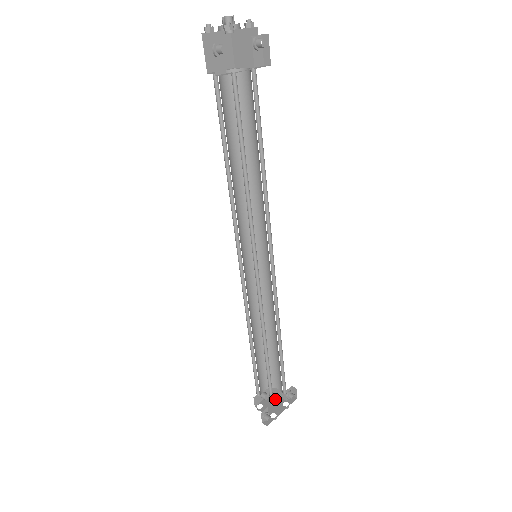
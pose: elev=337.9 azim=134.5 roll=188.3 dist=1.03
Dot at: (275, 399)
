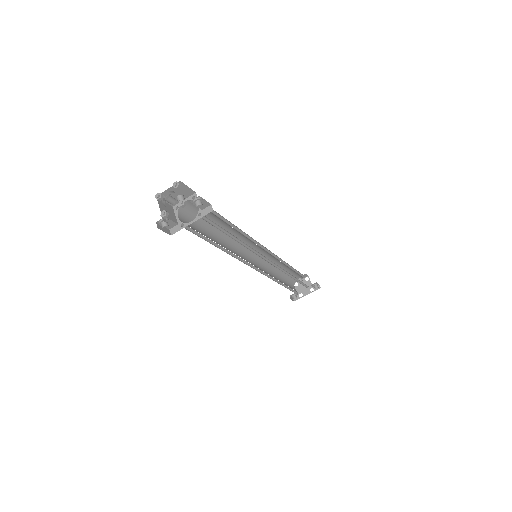
Dot at: (307, 283)
